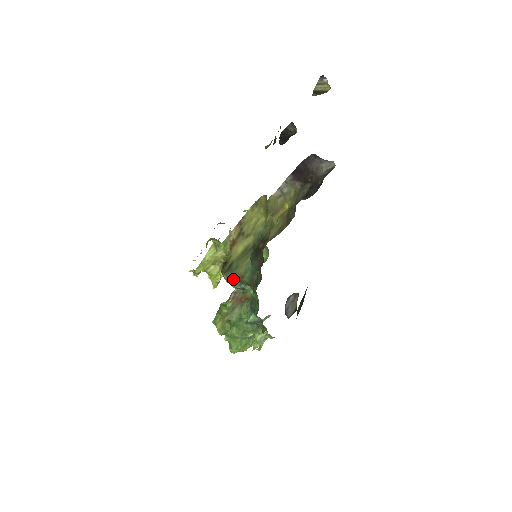
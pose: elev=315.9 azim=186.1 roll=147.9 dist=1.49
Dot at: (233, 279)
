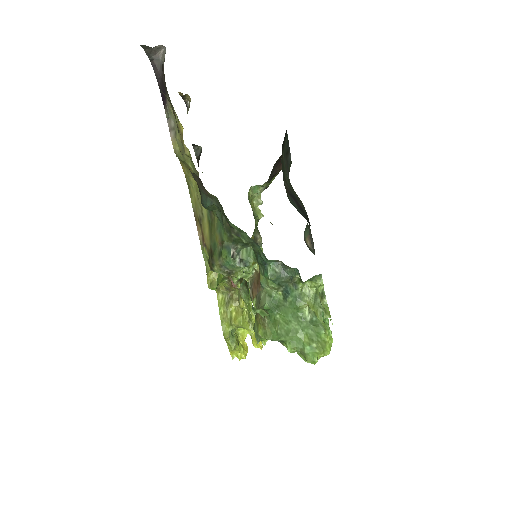
Dot at: (220, 257)
